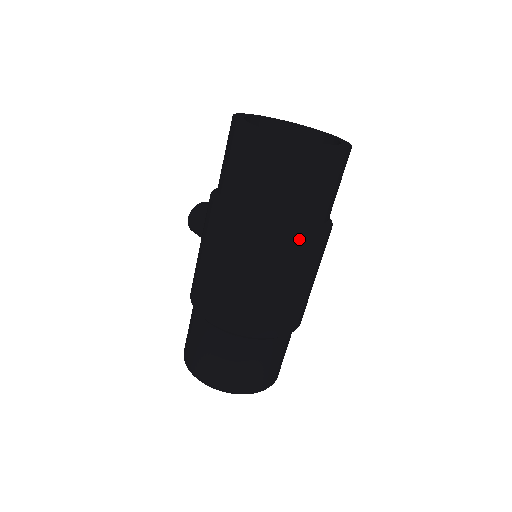
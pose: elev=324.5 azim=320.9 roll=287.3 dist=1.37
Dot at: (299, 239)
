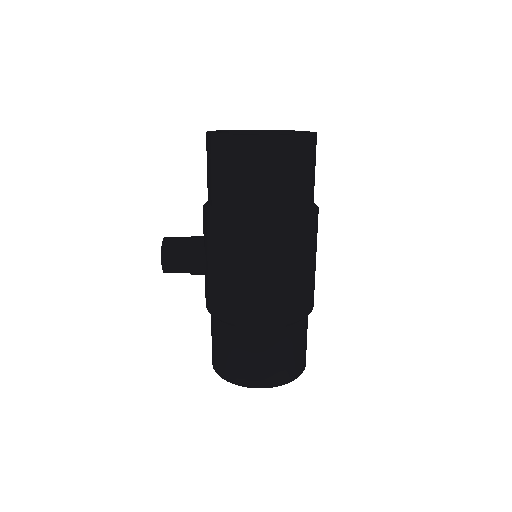
Dot at: (317, 215)
